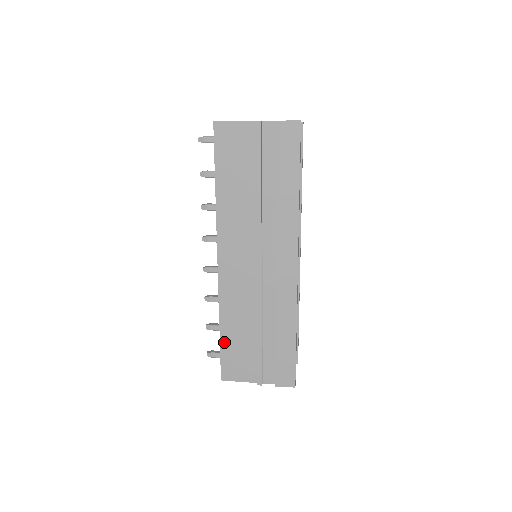
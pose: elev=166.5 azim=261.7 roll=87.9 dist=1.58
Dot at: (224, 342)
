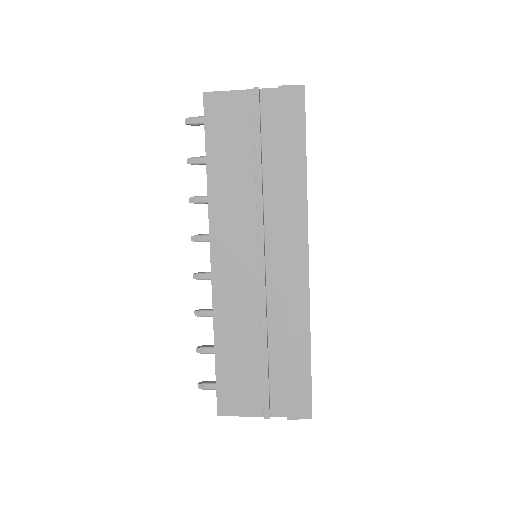
Dot at: (220, 364)
